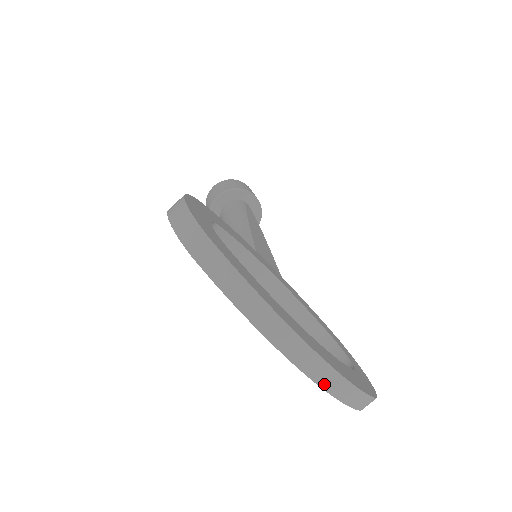
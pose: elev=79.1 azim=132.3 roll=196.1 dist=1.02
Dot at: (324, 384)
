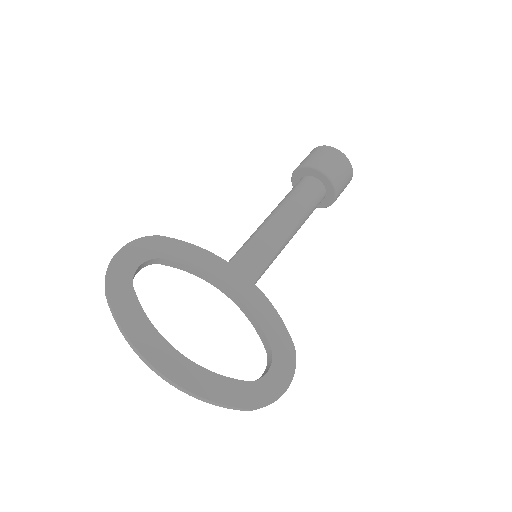
Dot at: (179, 389)
